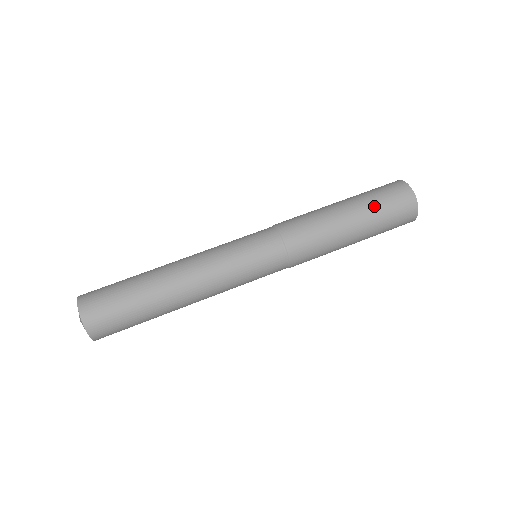
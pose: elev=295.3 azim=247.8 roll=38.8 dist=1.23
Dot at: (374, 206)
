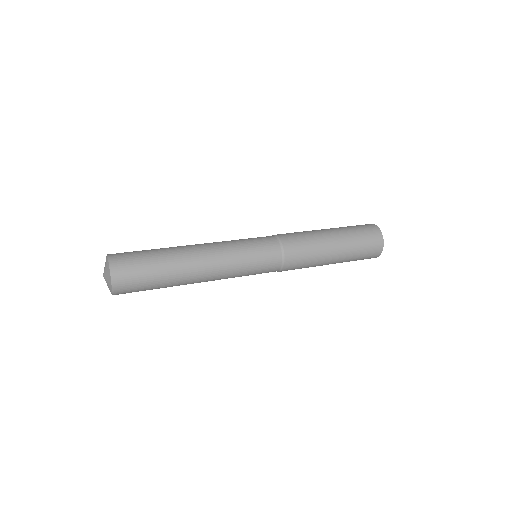
Dot at: occluded
